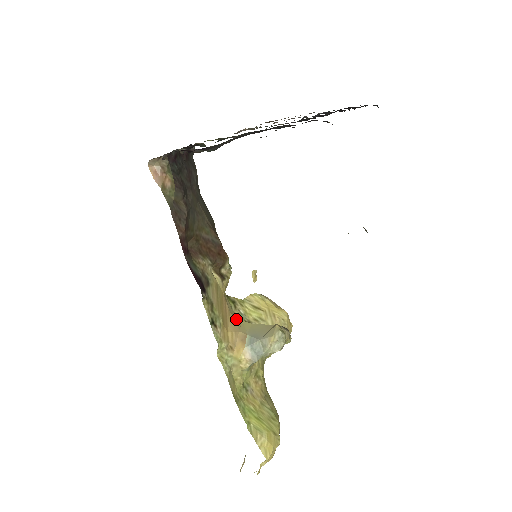
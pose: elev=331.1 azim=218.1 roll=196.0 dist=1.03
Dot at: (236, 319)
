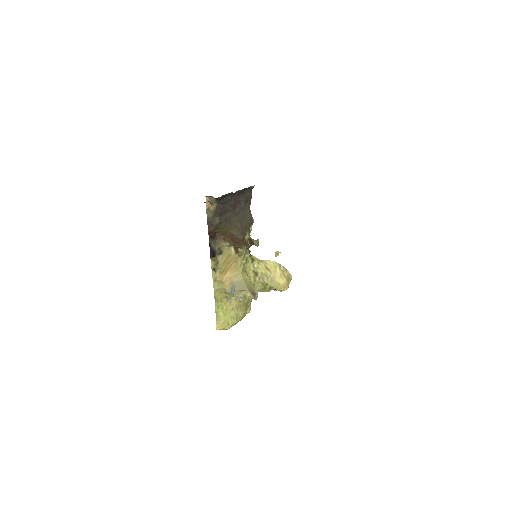
Dot at: (237, 271)
